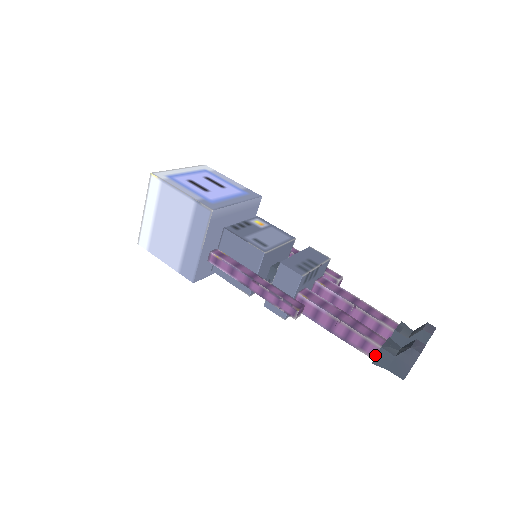
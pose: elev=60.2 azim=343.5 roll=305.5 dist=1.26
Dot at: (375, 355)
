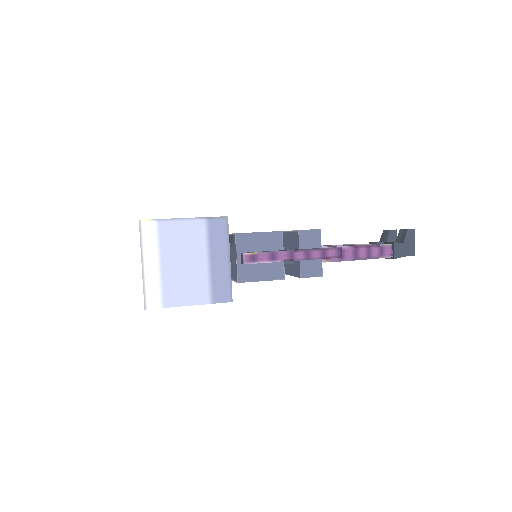
Dot at: (392, 253)
